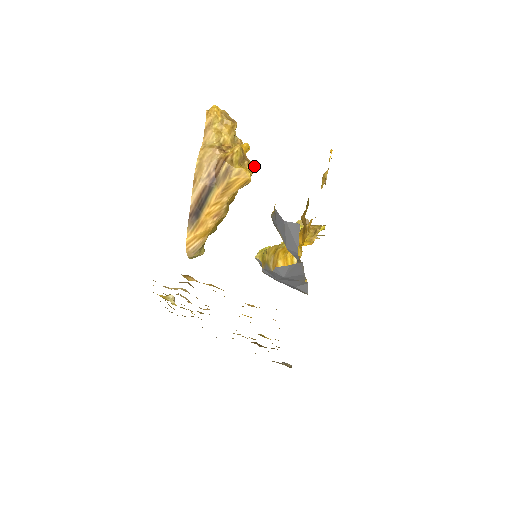
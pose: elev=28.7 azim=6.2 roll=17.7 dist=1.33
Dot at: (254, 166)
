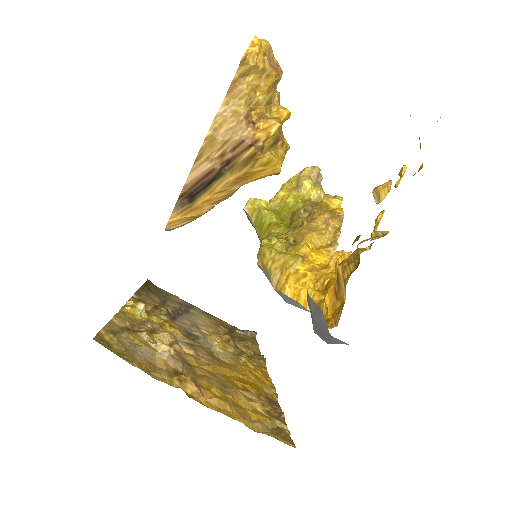
Dot at: (288, 147)
